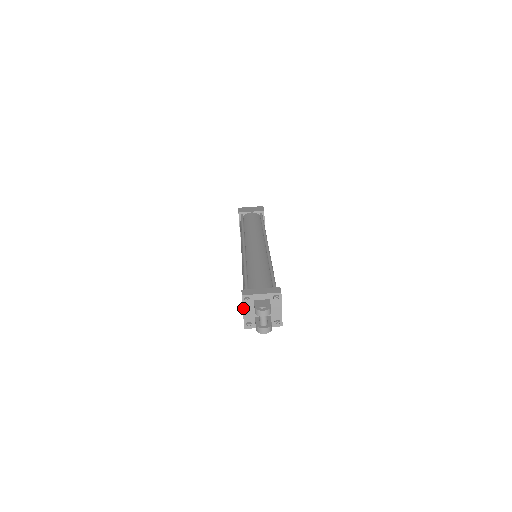
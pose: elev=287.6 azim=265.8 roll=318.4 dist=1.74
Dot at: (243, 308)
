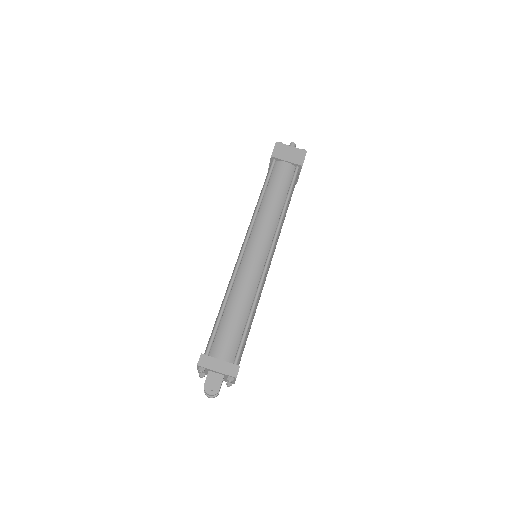
Dot at: (198, 368)
